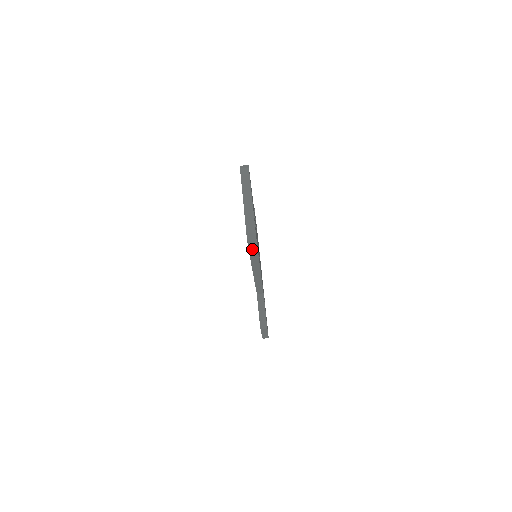
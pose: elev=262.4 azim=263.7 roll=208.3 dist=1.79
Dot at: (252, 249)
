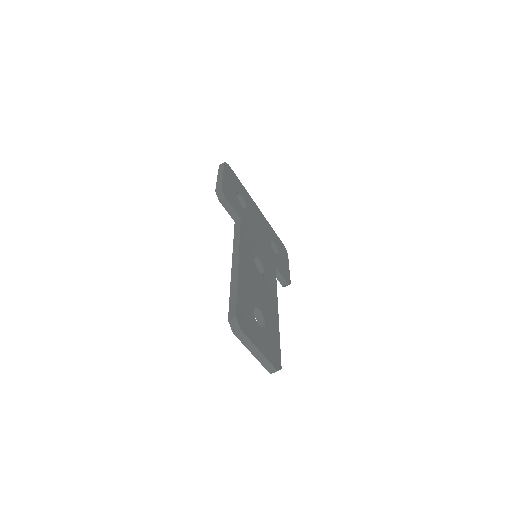
Dot at: occluded
